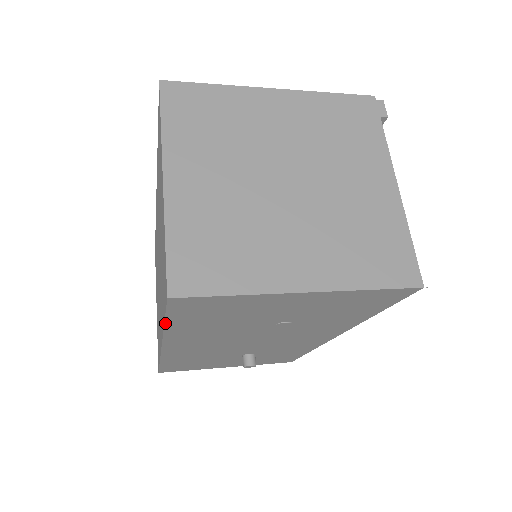
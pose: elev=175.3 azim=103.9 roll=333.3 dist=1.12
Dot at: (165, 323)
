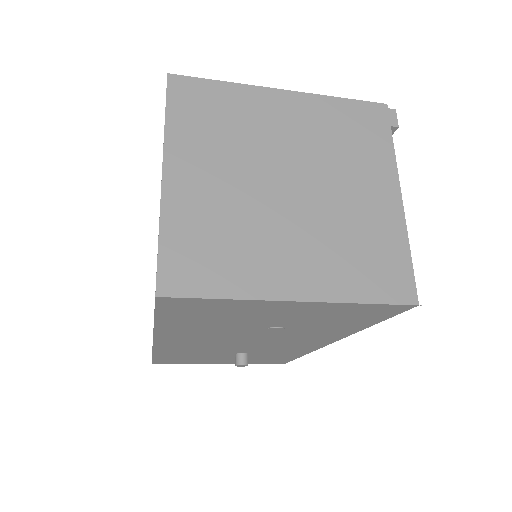
Dot at: (155, 319)
